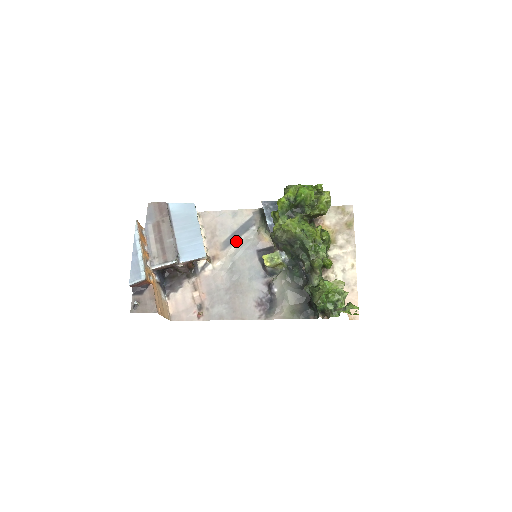
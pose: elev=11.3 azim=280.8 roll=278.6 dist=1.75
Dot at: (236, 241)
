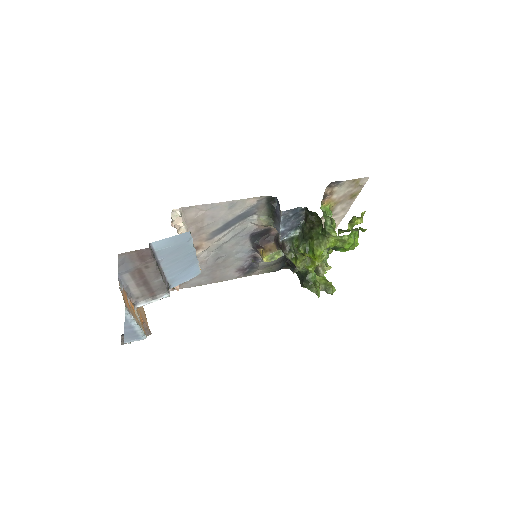
Dot at: (228, 231)
